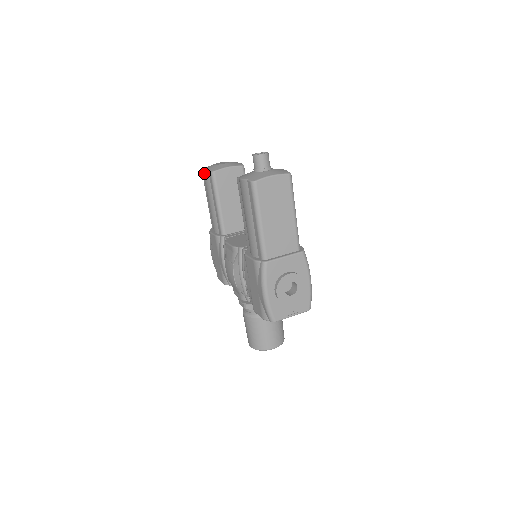
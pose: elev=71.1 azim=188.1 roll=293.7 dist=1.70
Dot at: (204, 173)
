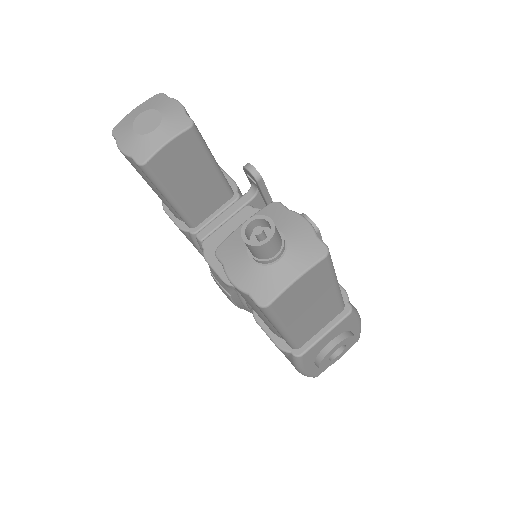
Dot at: occluded
